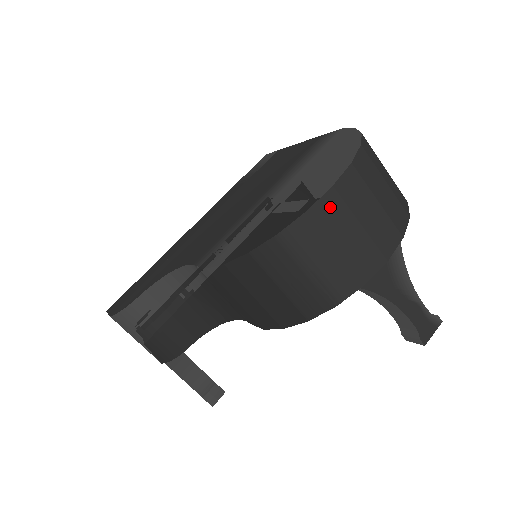
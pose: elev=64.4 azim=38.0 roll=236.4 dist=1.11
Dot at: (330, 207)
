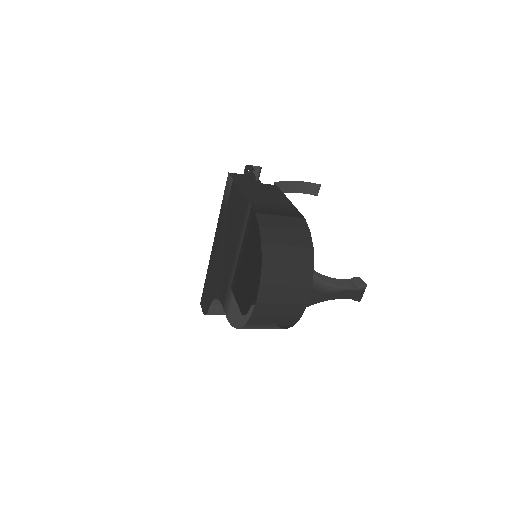
Dot at: (261, 309)
